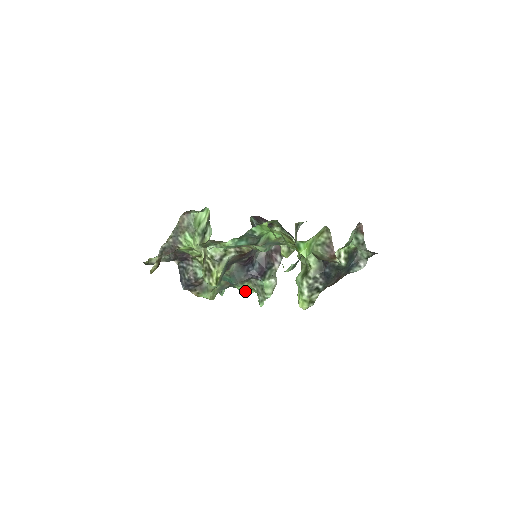
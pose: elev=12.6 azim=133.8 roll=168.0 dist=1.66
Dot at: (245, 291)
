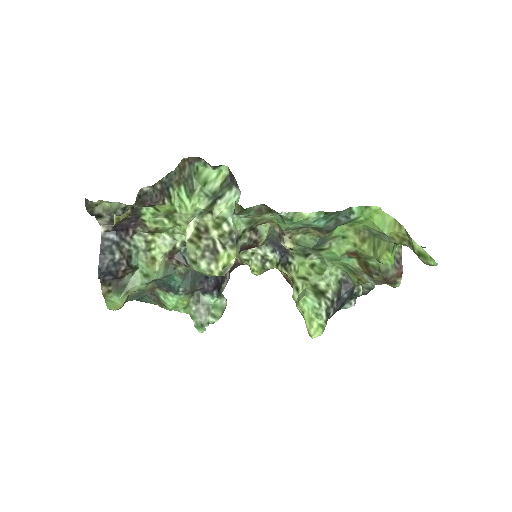
Dot at: (175, 307)
